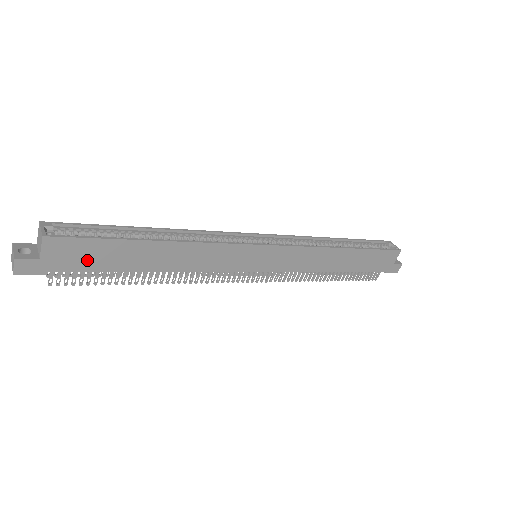
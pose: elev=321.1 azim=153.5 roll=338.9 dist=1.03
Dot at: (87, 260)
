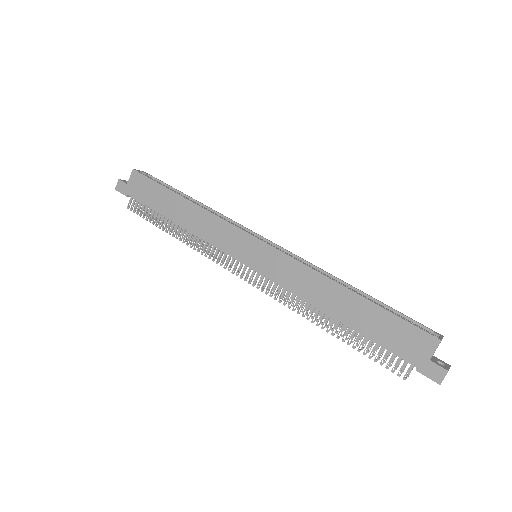
Dot at: (146, 195)
